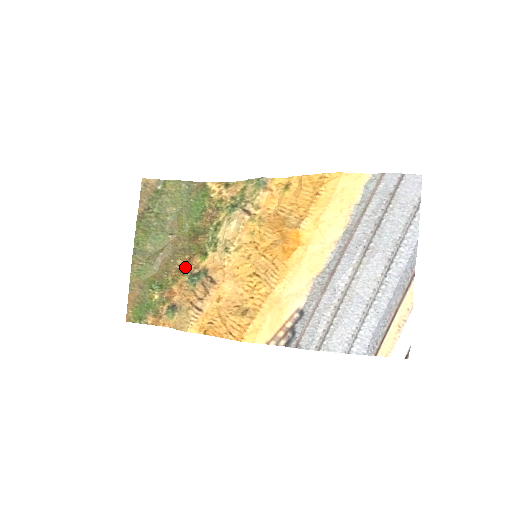
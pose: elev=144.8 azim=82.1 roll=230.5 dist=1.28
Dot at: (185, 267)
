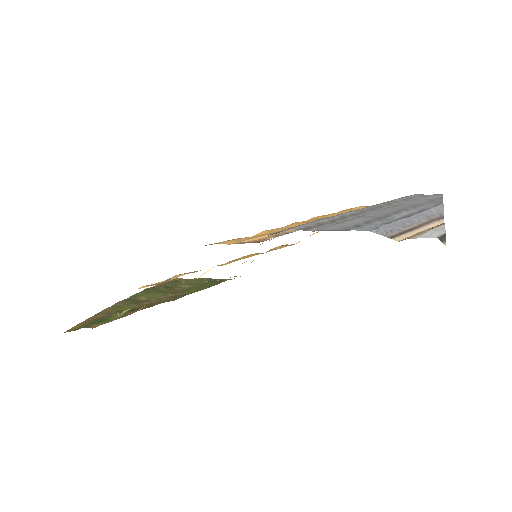
Dot at: occluded
